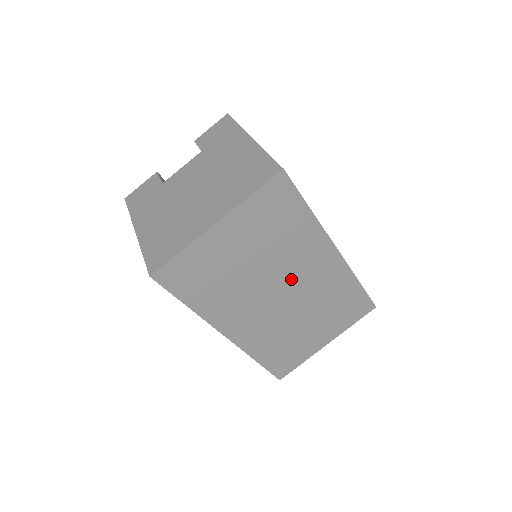
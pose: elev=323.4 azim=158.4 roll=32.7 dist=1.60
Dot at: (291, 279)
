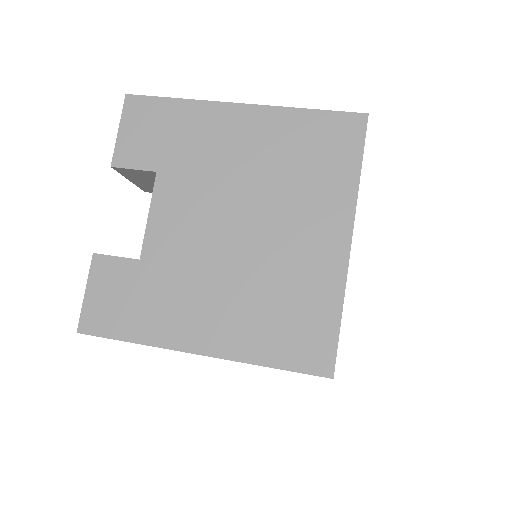
Dot at: occluded
